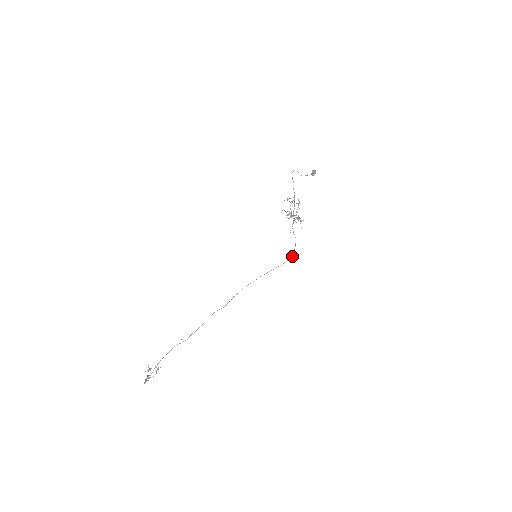
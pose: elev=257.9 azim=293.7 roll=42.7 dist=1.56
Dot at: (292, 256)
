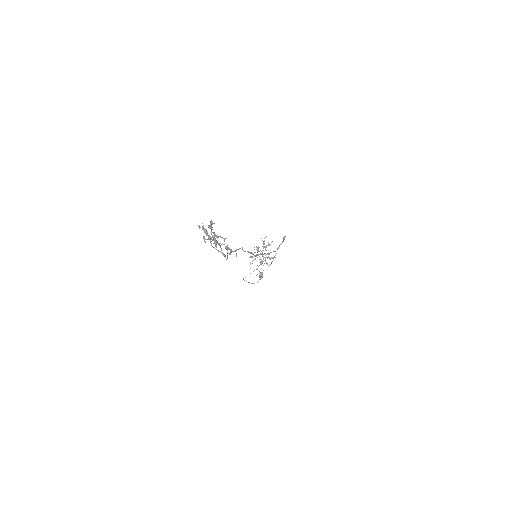
Dot at: (284, 237)
